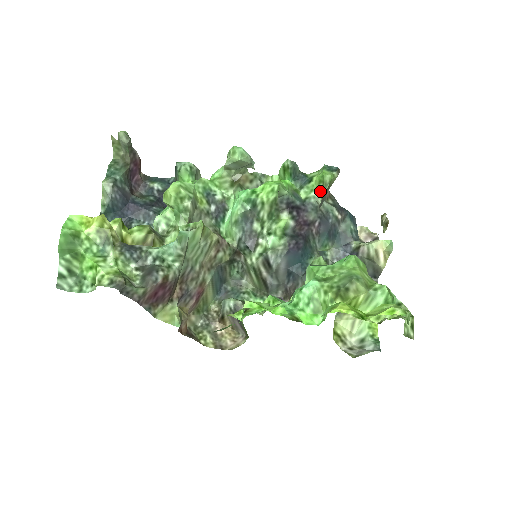
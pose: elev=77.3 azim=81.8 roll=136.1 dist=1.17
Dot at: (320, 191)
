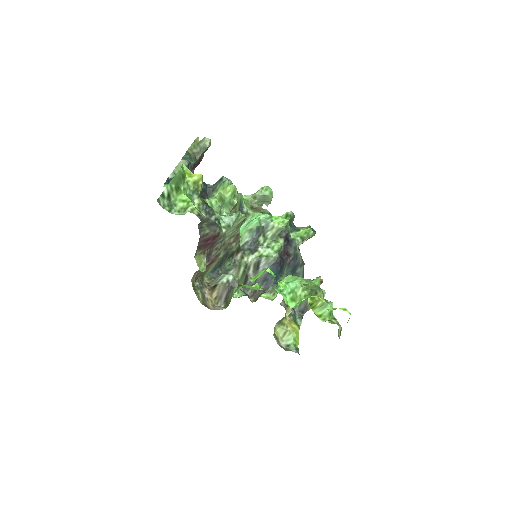
Dot at: (303, 239)
